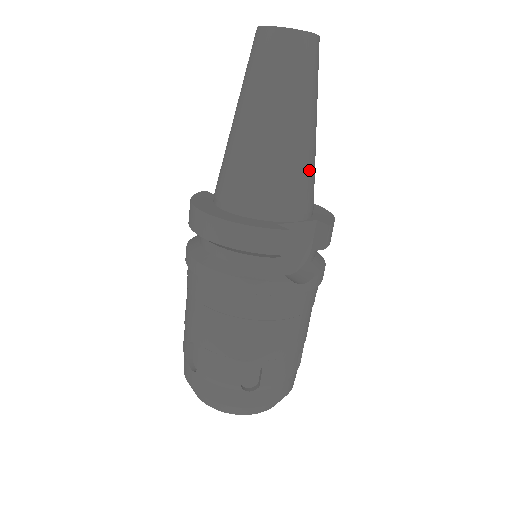
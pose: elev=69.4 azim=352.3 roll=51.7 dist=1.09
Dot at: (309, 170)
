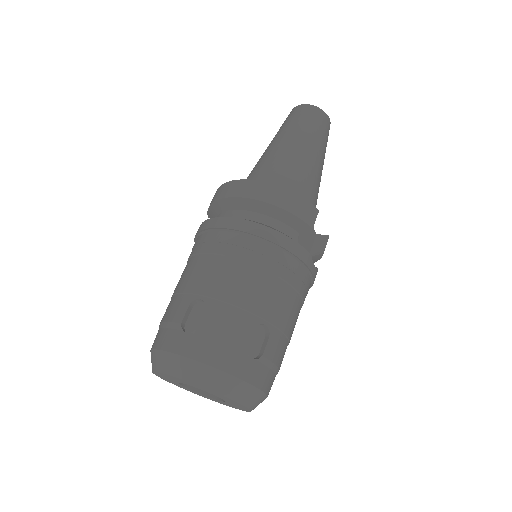
Dot at: occluded
